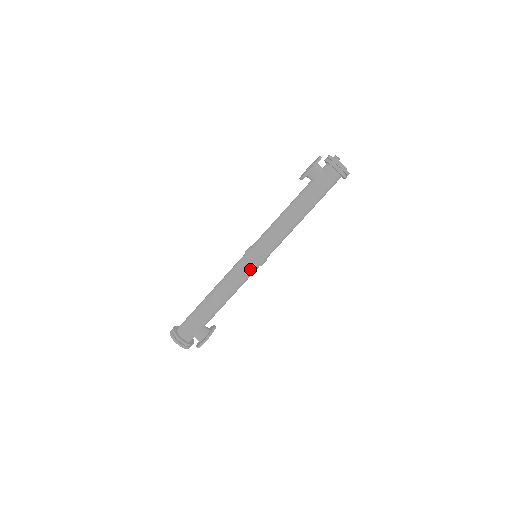
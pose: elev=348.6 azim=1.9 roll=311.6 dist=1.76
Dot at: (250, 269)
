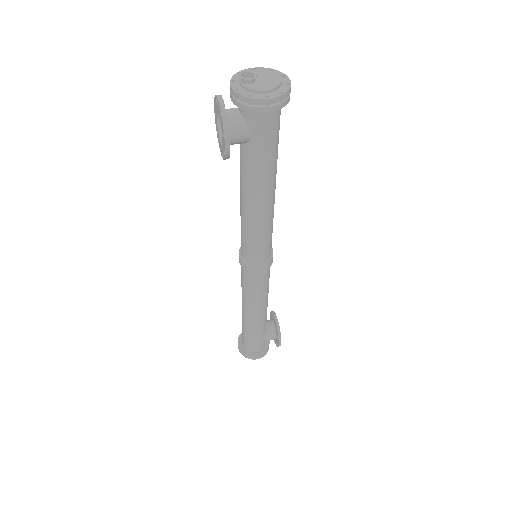
Dot at: (264, 277)
